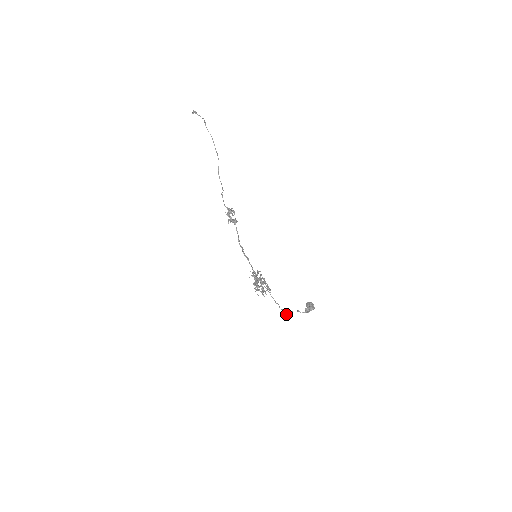
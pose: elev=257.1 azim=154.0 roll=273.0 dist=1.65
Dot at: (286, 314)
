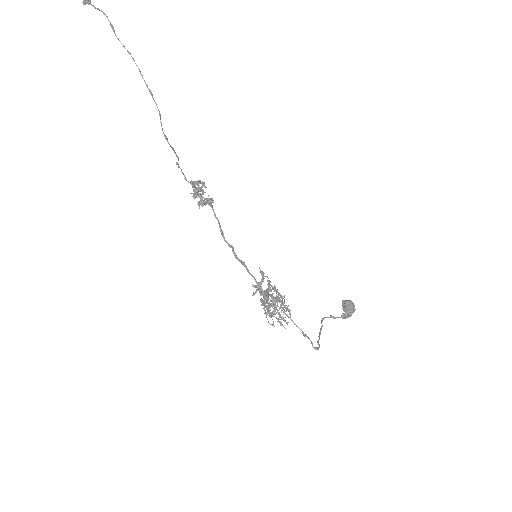
Dot at: (319, 338)
